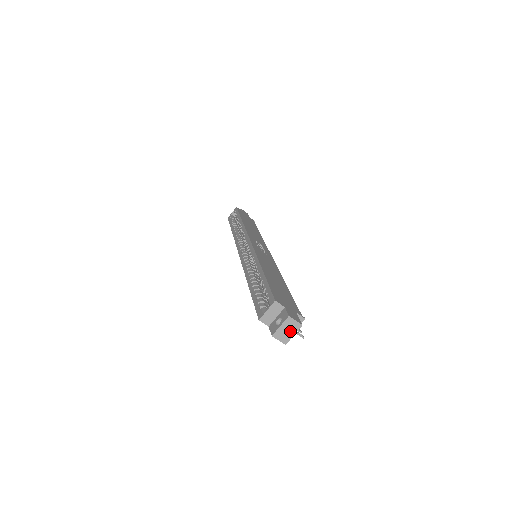
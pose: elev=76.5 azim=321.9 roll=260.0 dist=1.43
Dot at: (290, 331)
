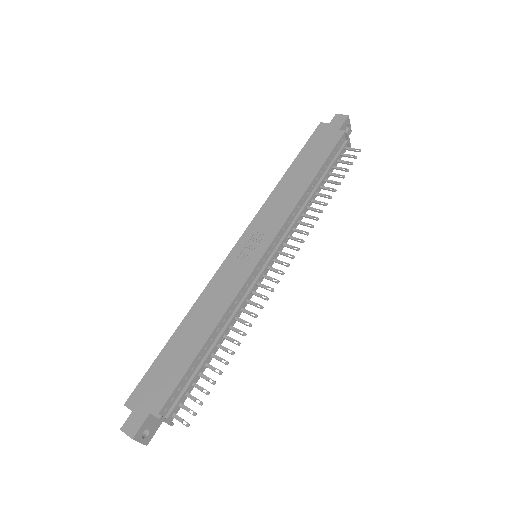
Dot at: occluded
